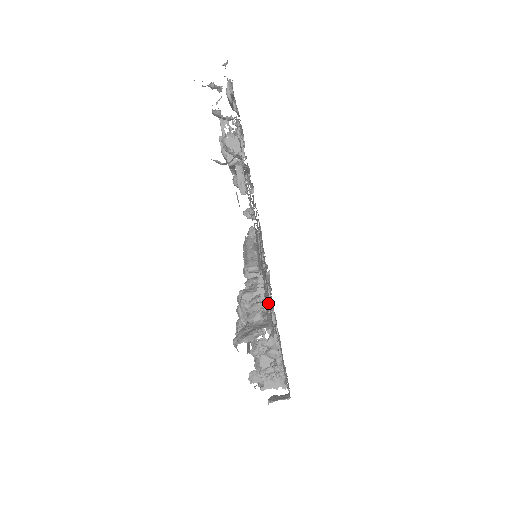
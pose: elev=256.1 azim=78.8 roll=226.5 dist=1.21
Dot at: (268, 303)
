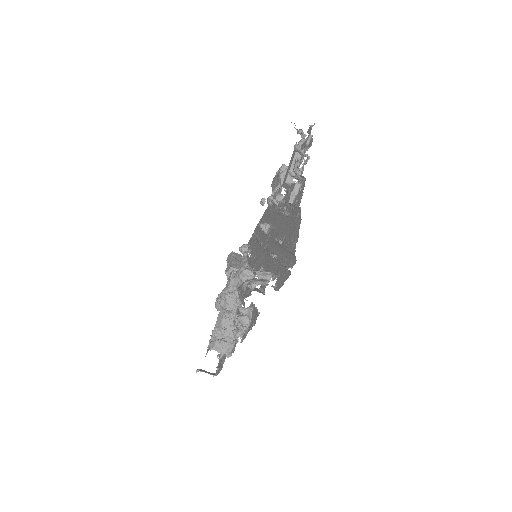
Dot at: (272, 276)
